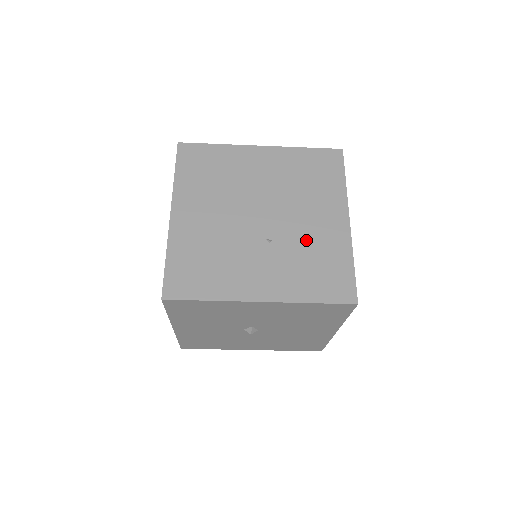
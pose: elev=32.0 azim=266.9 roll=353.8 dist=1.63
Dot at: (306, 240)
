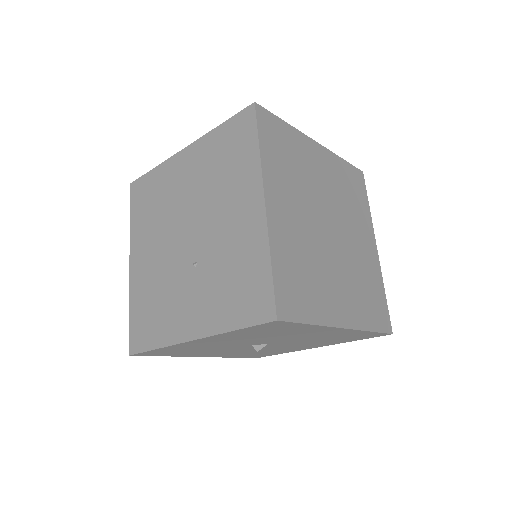
Dot at: (225, 250)
